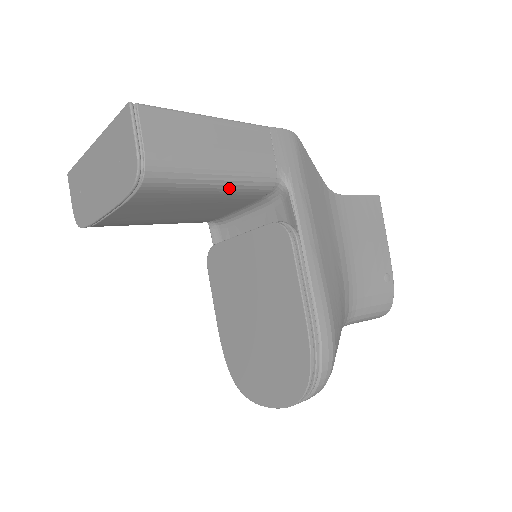
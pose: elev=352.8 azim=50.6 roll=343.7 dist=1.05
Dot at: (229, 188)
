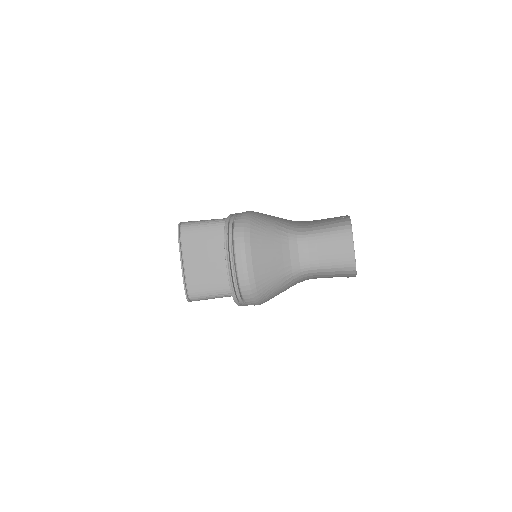
Dot at: (222, 225)
